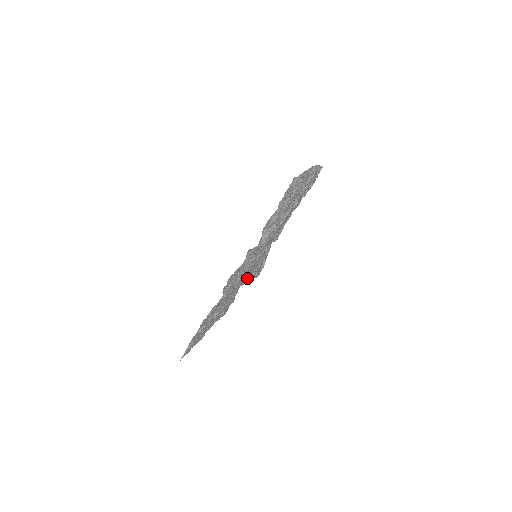
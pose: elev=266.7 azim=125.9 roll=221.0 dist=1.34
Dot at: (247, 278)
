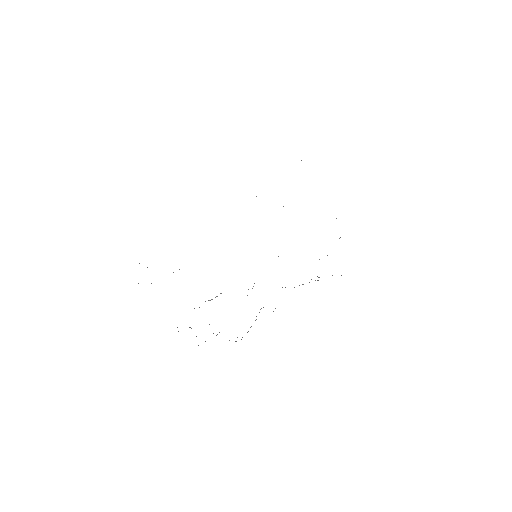
Dot at: occluded
